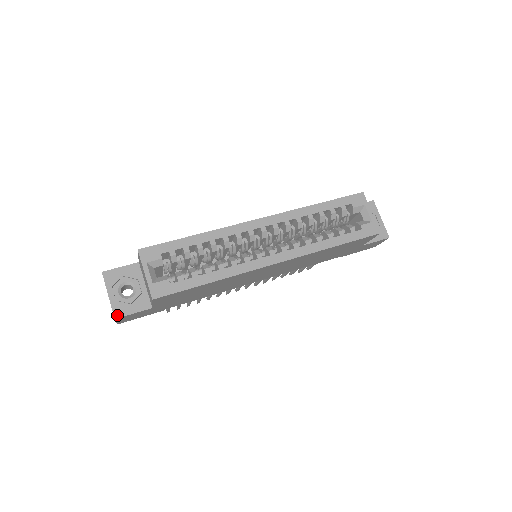
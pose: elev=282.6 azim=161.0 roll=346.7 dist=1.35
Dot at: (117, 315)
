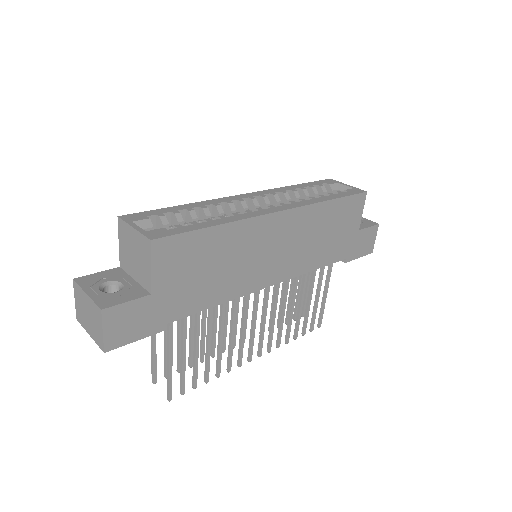
Dot at: (104, 306)
